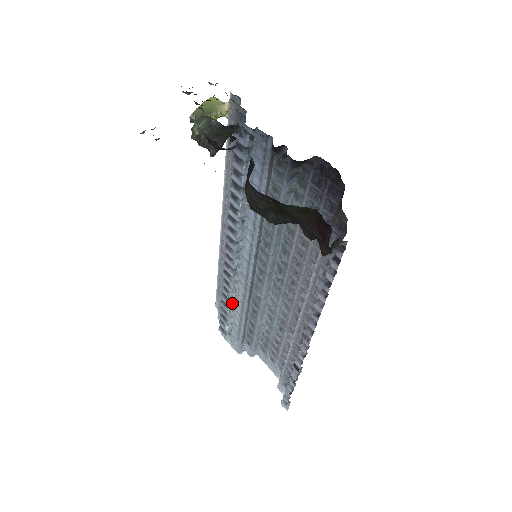
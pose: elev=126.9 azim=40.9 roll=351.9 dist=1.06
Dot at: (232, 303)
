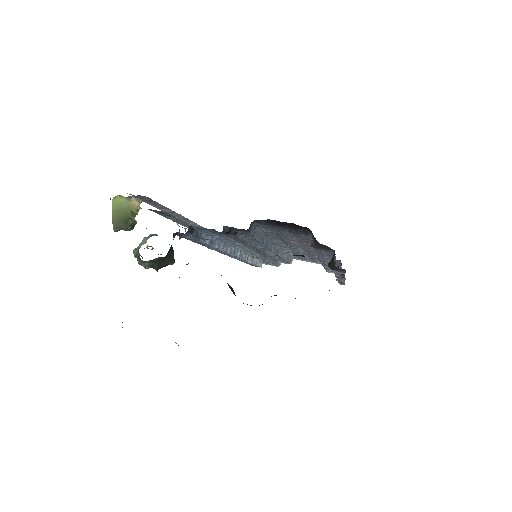
Dot at: (252, 260)
